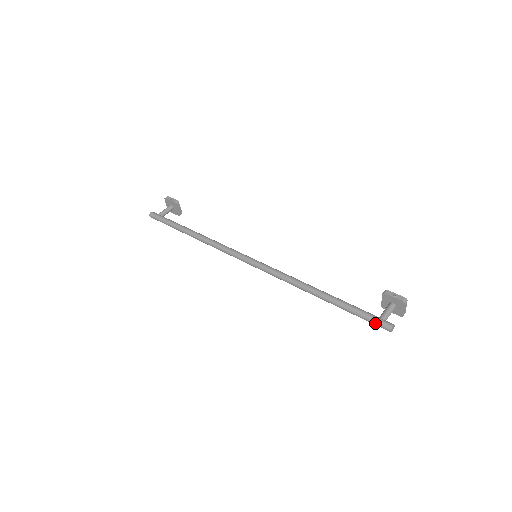
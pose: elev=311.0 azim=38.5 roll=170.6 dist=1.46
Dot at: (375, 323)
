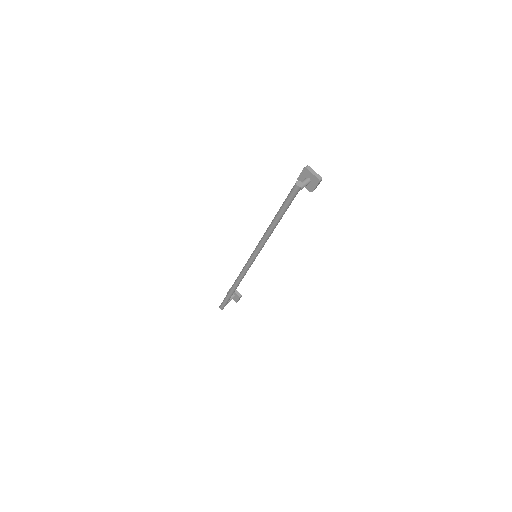
Dot at: (291, 194)
